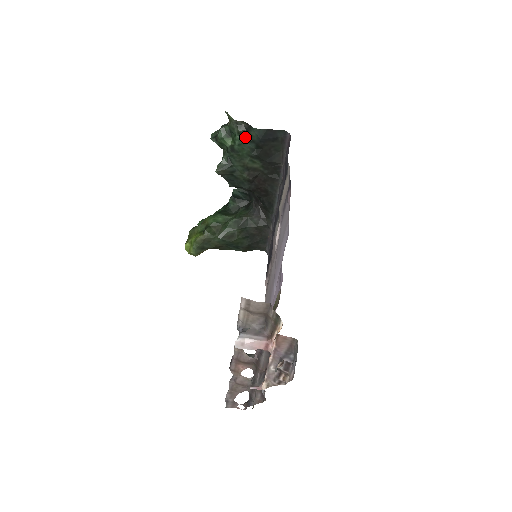
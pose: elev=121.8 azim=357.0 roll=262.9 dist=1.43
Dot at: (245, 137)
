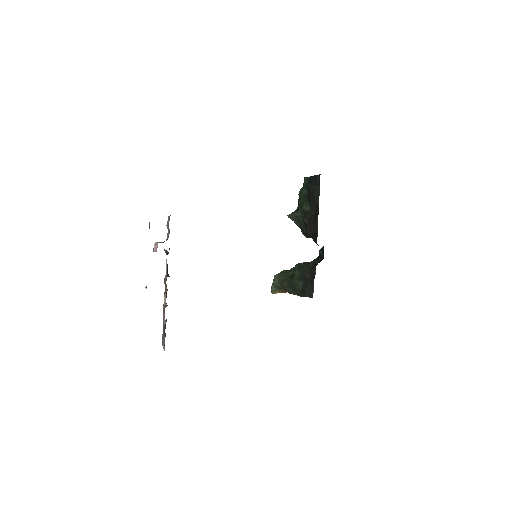
Dot at: occluded
